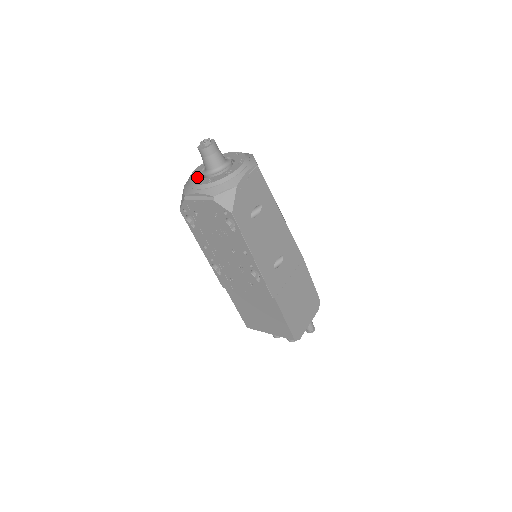
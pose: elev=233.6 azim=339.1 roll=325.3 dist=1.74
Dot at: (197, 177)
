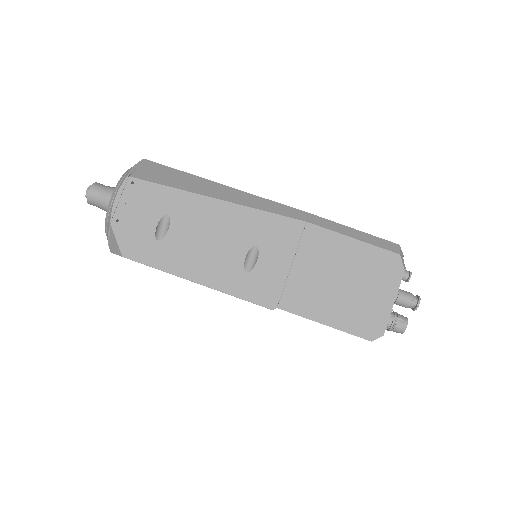
Dot at: occluded
